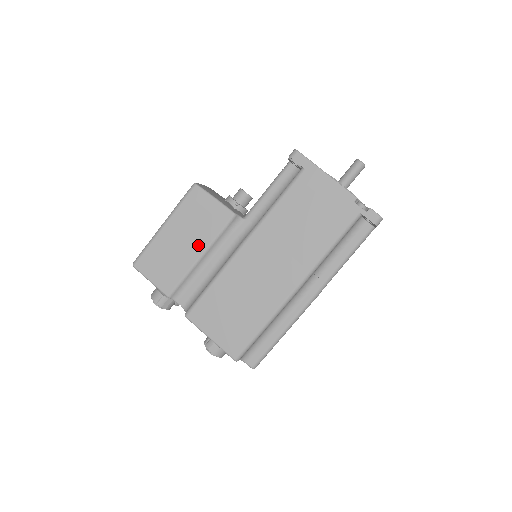
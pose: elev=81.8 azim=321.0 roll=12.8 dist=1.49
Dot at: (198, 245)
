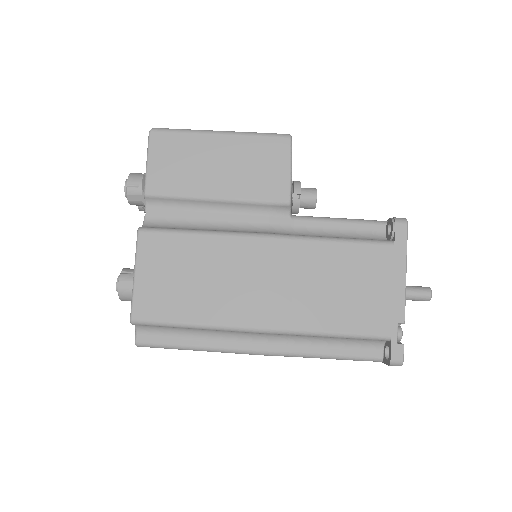
Dot at: (227, 187)
